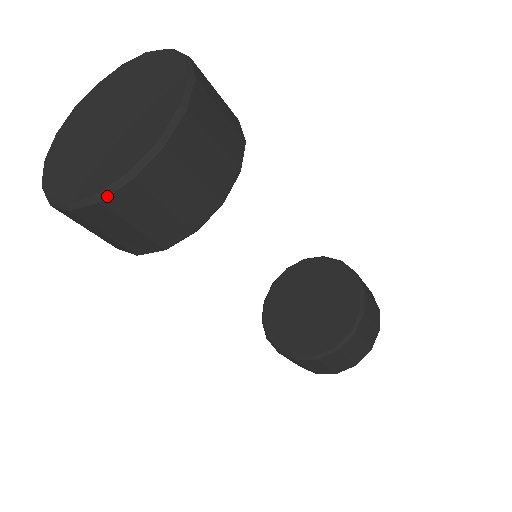
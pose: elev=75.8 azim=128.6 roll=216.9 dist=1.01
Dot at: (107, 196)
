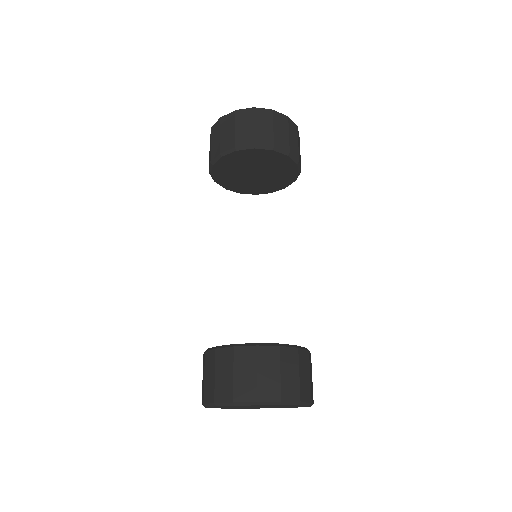
Dot at: occluded
